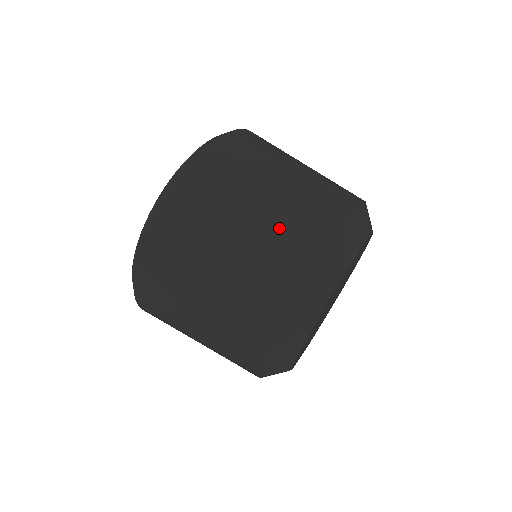
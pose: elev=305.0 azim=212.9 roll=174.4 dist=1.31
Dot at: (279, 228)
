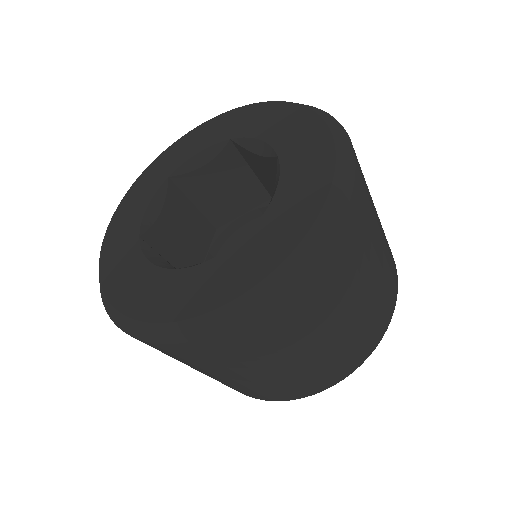
Dot at: (334, 355)
